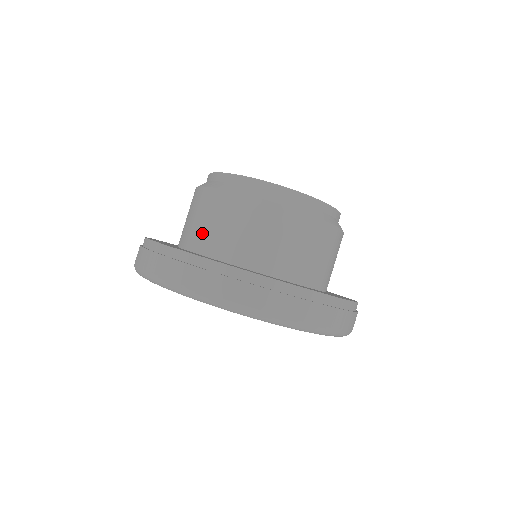
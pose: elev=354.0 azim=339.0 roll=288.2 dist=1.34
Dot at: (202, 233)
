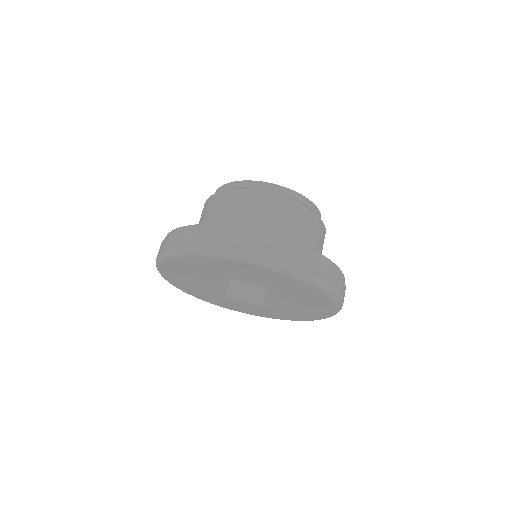
Dot at: (261, 226)
